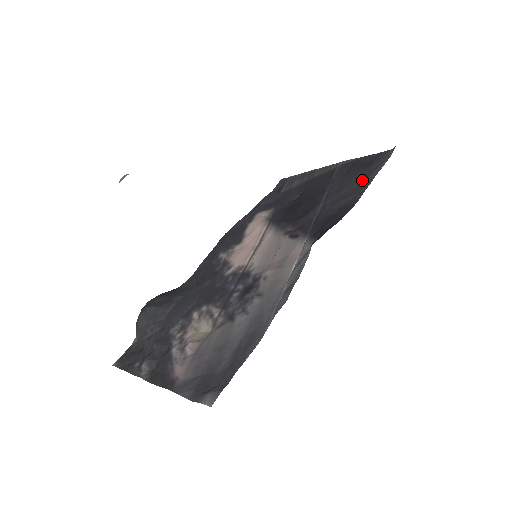
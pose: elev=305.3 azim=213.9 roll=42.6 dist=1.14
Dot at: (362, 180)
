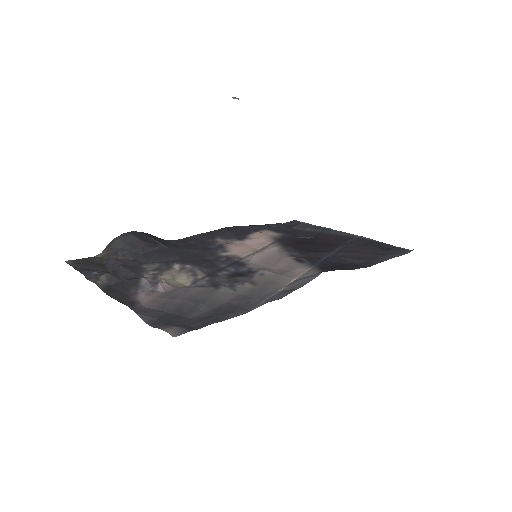
Dot at: (378, 255)
